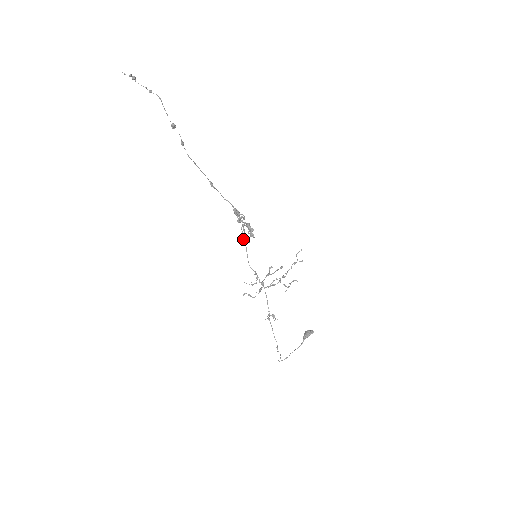
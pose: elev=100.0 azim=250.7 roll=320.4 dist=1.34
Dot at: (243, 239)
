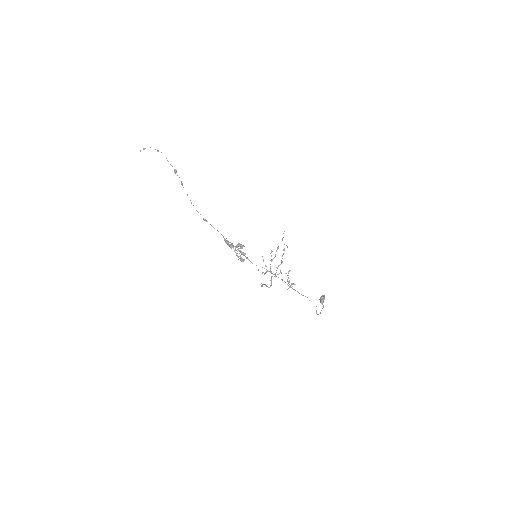
Dot at: occluded
